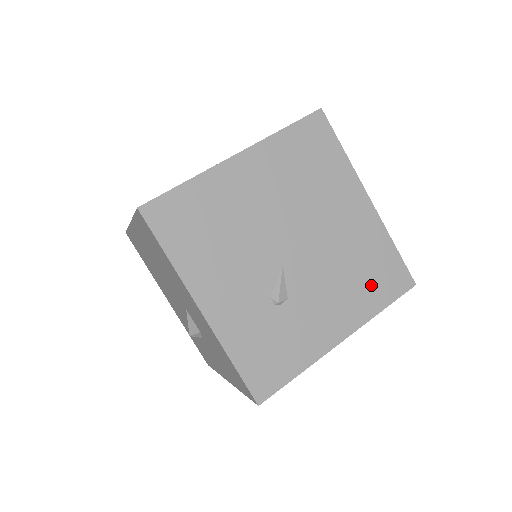
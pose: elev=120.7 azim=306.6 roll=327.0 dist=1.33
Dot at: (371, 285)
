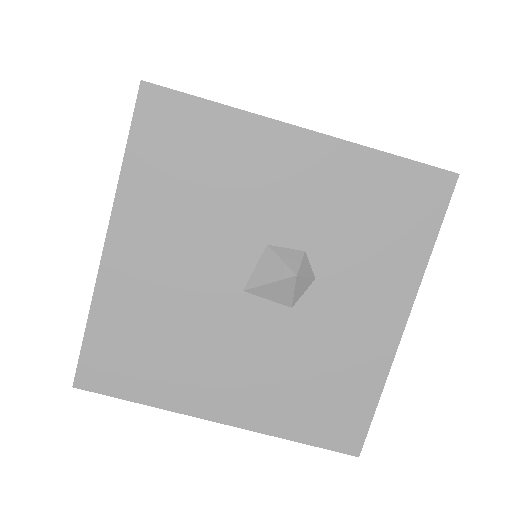
Dot at: occluded
